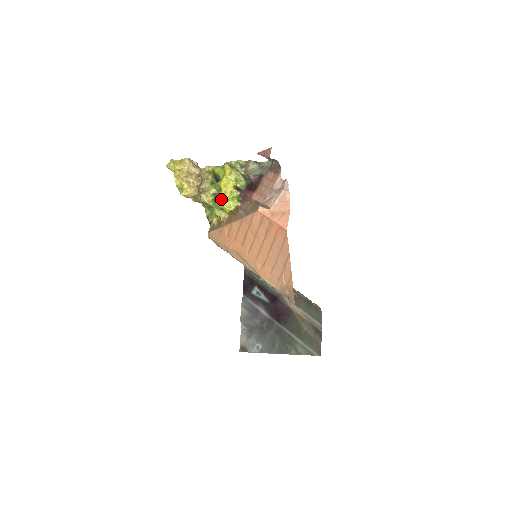
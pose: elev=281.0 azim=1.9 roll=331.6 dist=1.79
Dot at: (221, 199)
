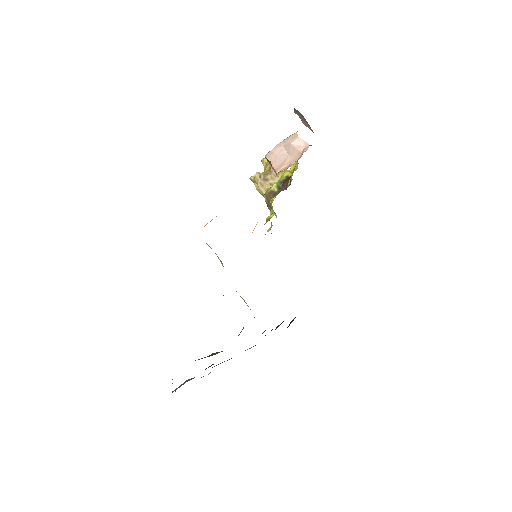
Dot at: occluded
